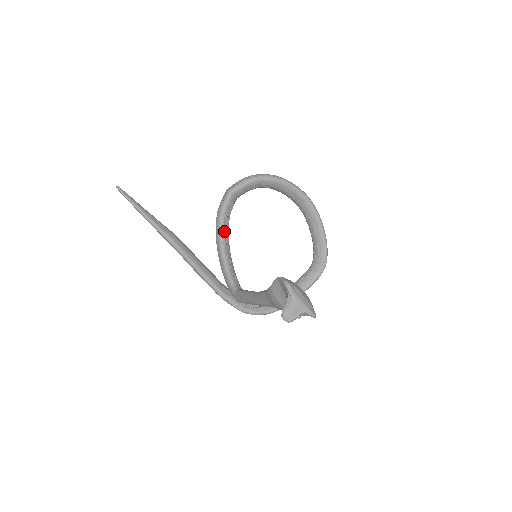
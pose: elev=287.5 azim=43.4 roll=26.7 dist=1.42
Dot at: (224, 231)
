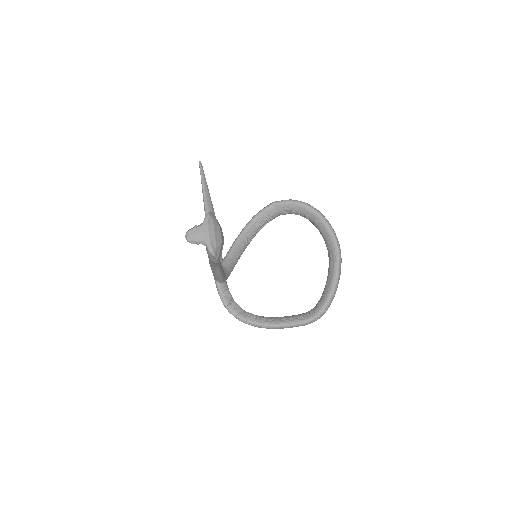
Dot at: (249, 229)
